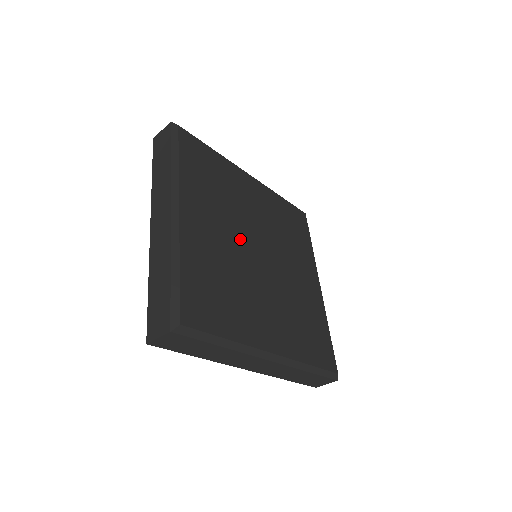
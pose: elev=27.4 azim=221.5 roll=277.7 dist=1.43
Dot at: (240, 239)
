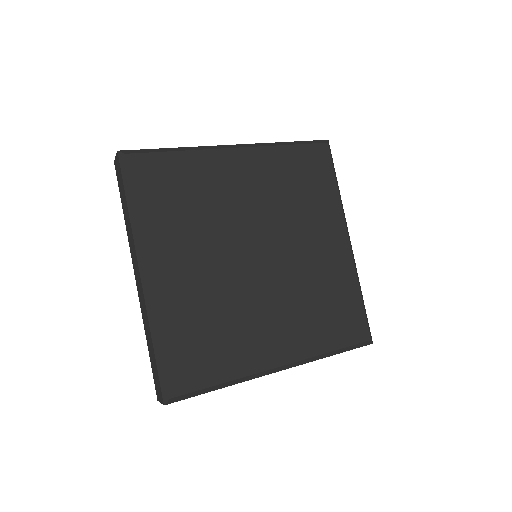
Dot at: (229, 255)
